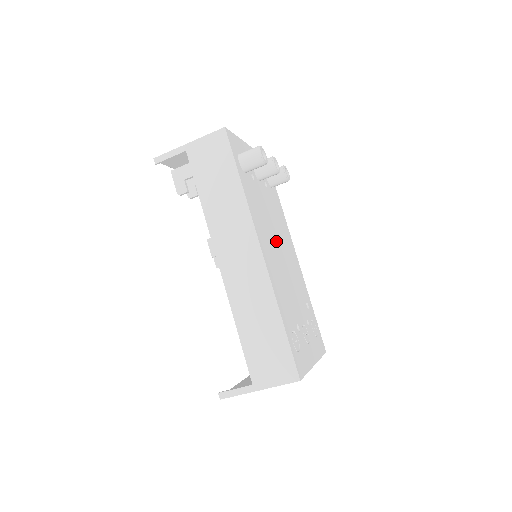
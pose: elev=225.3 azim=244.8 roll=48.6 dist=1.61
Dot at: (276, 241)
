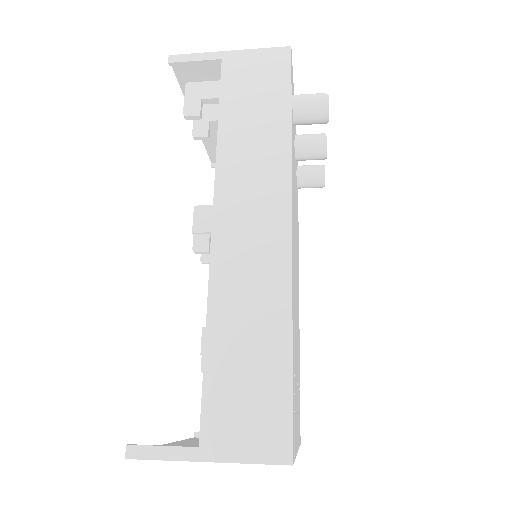
Dot at: occluded
